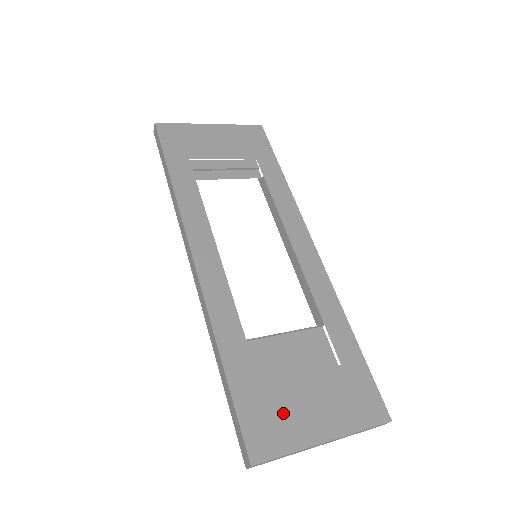
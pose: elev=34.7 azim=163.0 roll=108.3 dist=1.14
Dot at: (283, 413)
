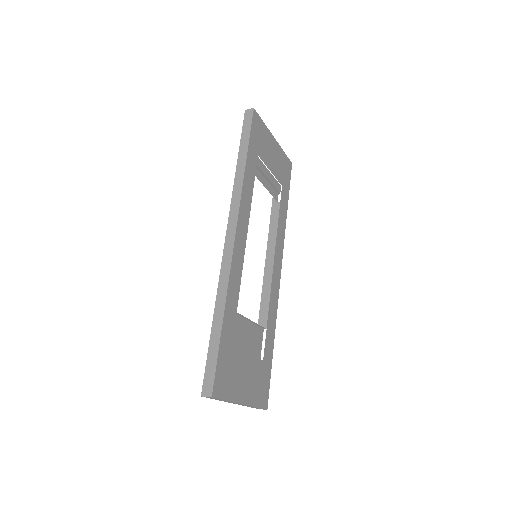
Dot at: (234, 373)
